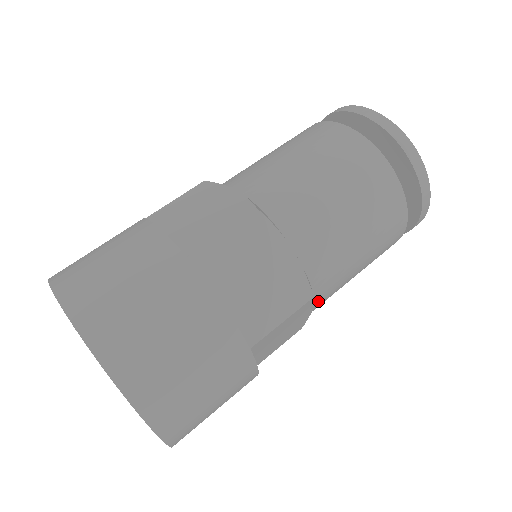
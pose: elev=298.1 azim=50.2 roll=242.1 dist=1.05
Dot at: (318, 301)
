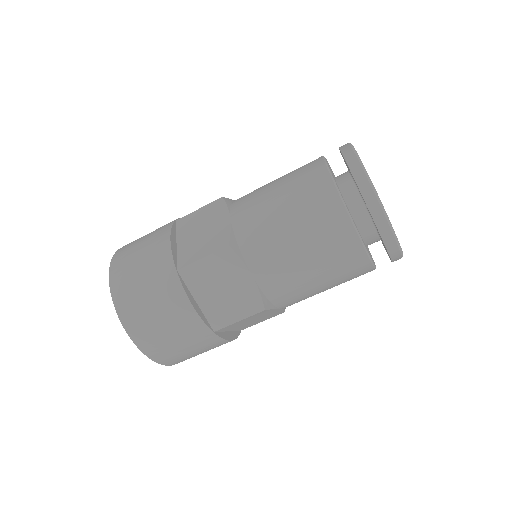
Dot at: occluded
